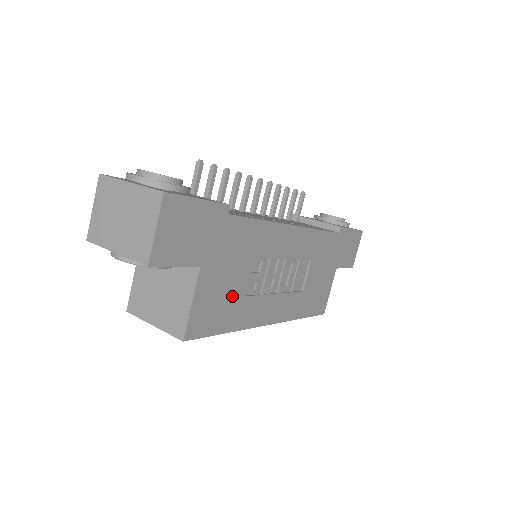
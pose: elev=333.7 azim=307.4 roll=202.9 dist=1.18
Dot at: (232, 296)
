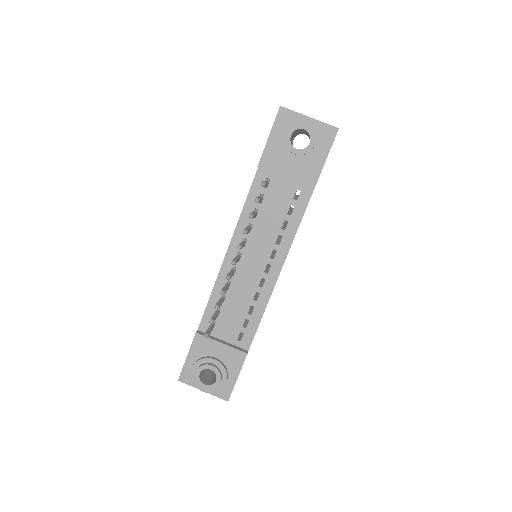
Dot at: occluded
